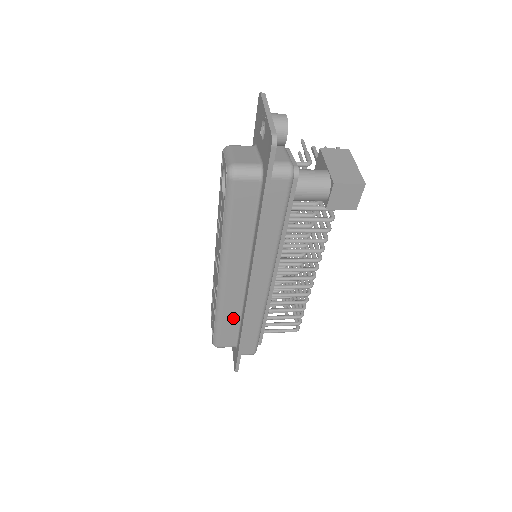
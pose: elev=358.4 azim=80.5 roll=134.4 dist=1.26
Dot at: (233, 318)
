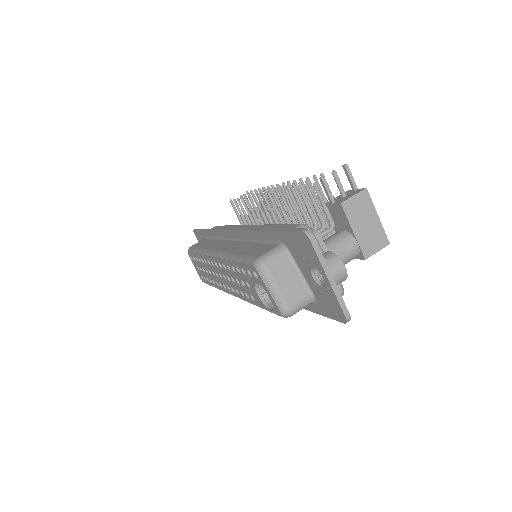
Dot at: occluded
